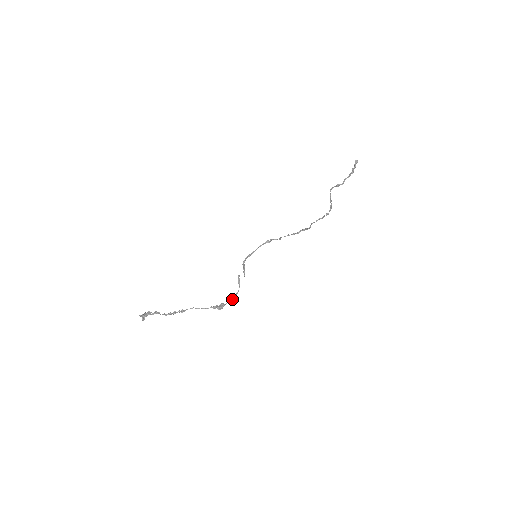
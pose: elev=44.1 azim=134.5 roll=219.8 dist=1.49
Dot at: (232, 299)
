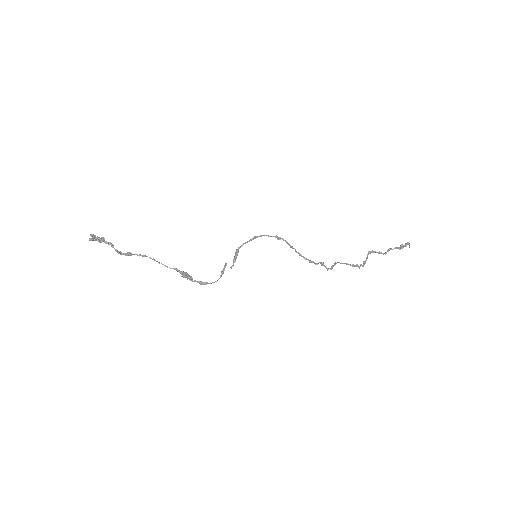
Dot at: (204, 282)
